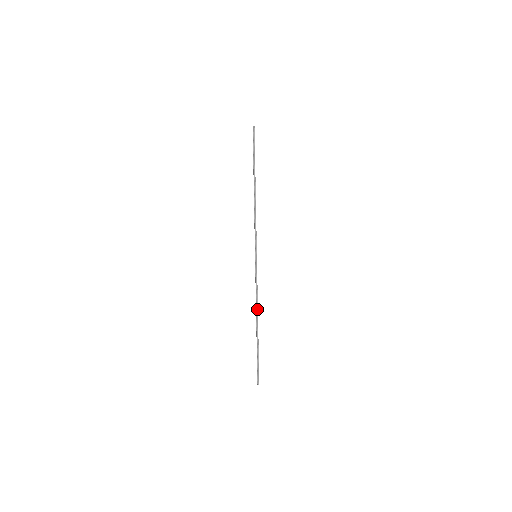
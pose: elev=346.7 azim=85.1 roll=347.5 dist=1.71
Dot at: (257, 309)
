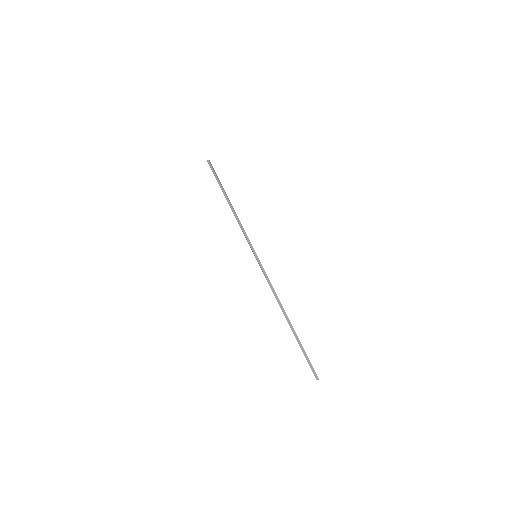
Dot at: (280, 302)
